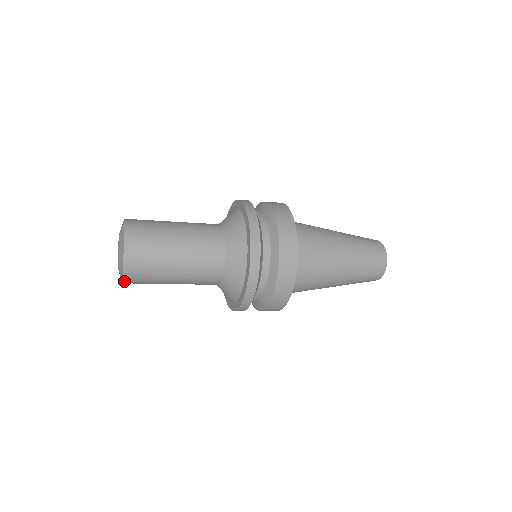
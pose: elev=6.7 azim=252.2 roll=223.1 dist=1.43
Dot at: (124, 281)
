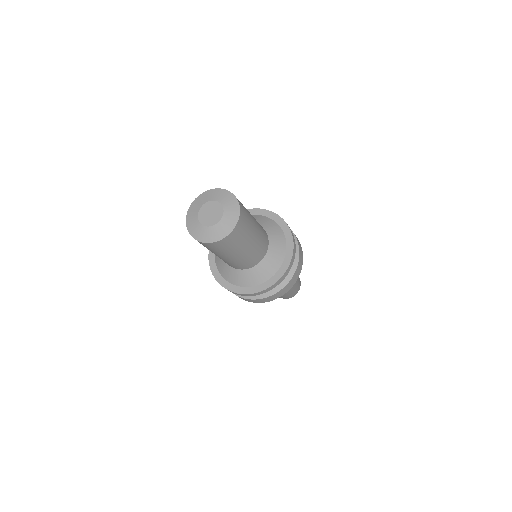
Dot at: (223, 239)
